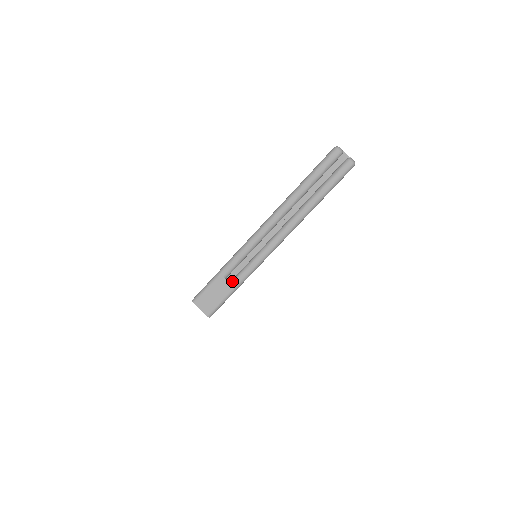
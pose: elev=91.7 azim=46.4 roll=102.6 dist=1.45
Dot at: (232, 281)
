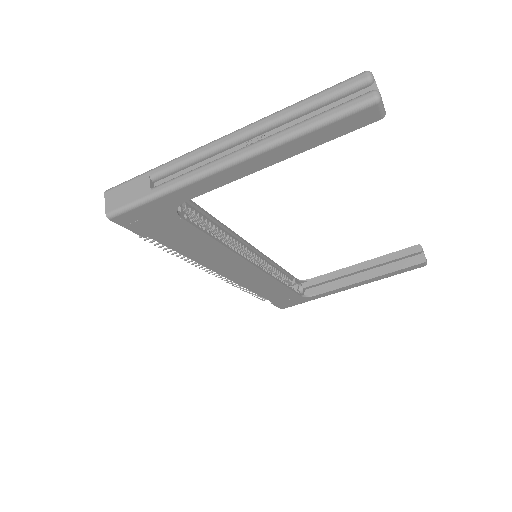
Dot at: (155, 186)
